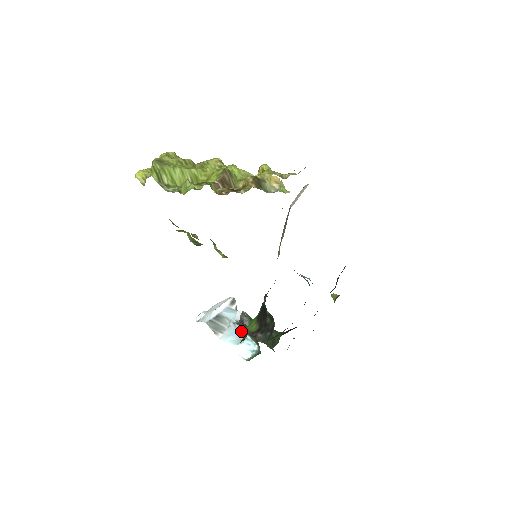
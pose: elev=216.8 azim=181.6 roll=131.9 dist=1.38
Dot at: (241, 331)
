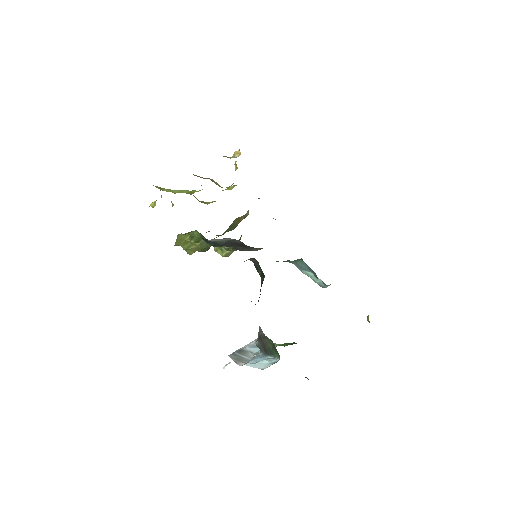
Dot at: (264, 356)
